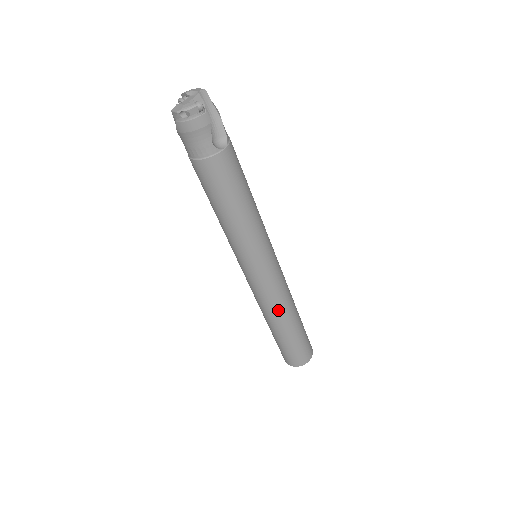
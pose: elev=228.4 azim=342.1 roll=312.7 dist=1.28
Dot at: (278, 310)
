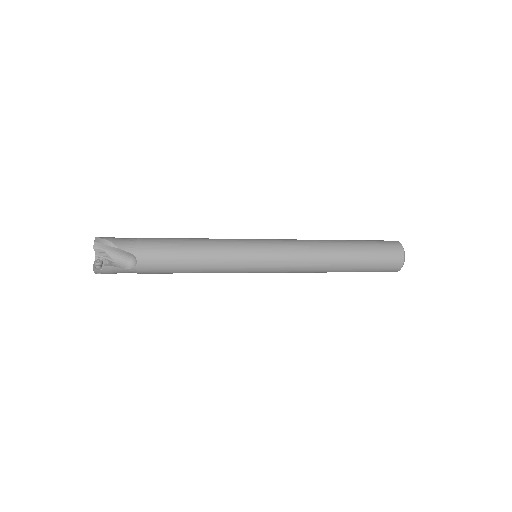
Dot at: (314, 271)
